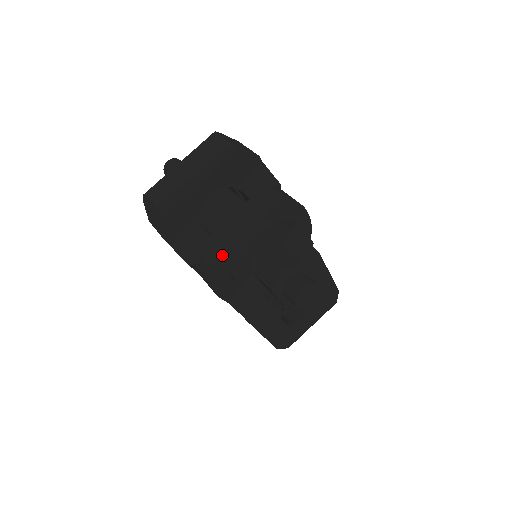
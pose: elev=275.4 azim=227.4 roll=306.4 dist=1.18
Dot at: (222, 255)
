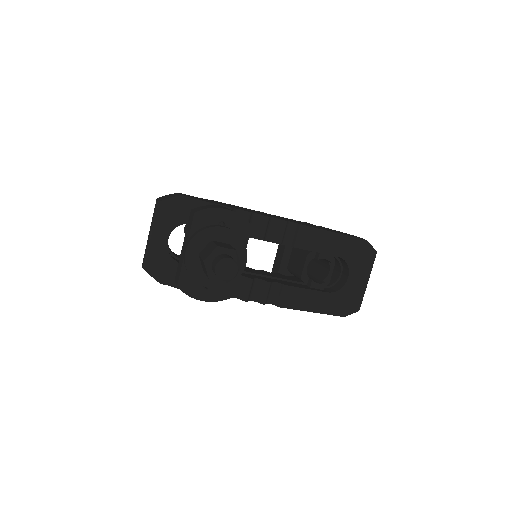
Dot at: (180, 274)
